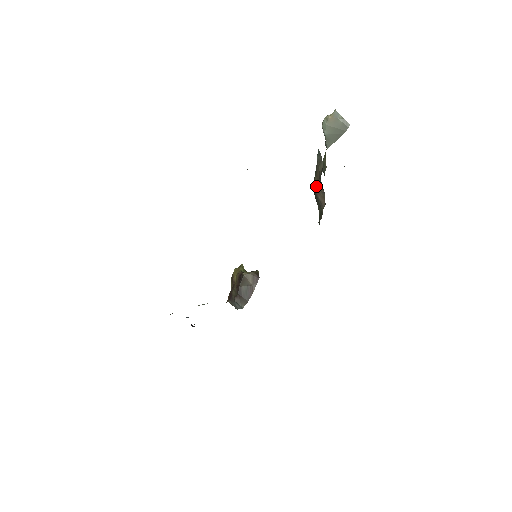
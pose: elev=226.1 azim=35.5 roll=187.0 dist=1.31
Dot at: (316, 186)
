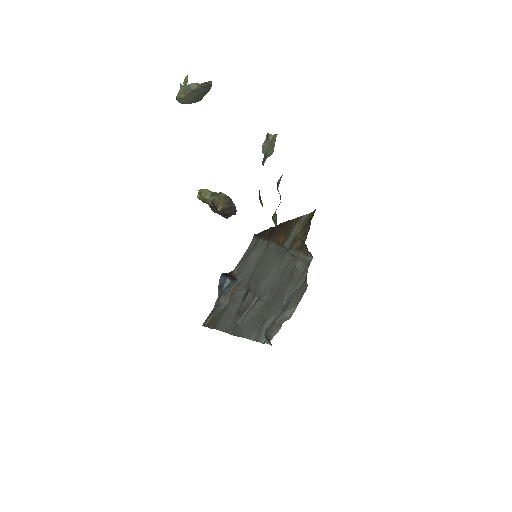
Dot at: occluded
